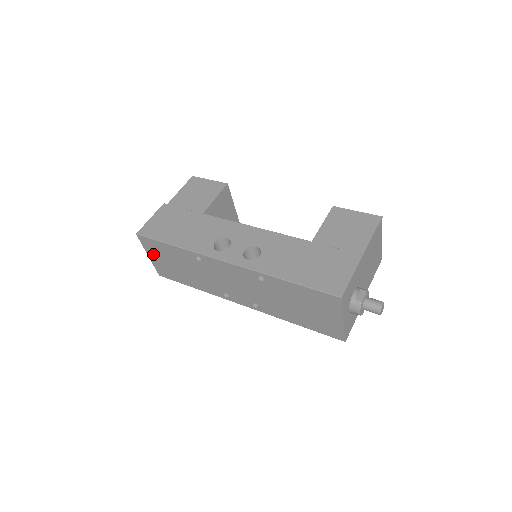
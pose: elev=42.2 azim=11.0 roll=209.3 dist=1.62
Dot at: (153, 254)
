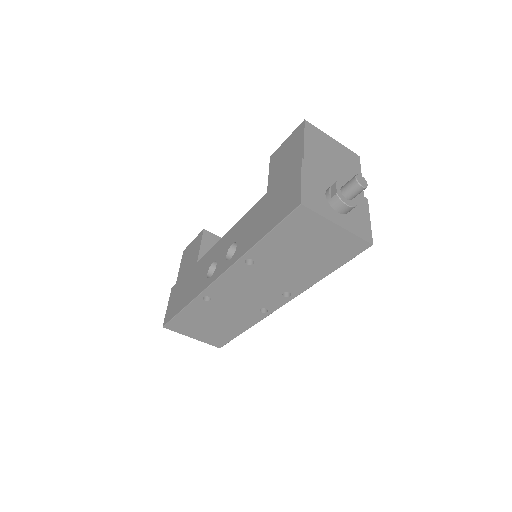
Dot at: (191, 332)
